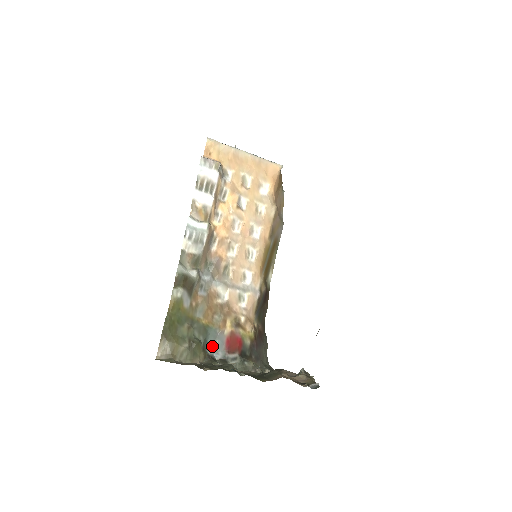
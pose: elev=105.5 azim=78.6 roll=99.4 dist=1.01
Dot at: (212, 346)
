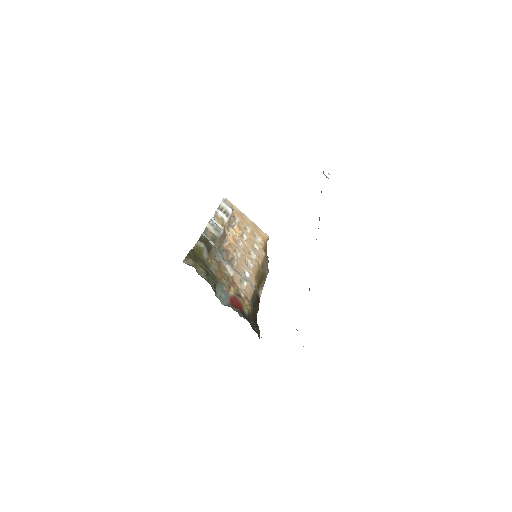
Dot at: (219, 296)
